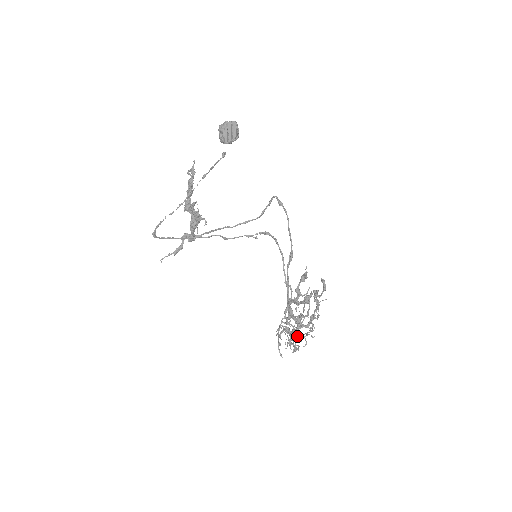
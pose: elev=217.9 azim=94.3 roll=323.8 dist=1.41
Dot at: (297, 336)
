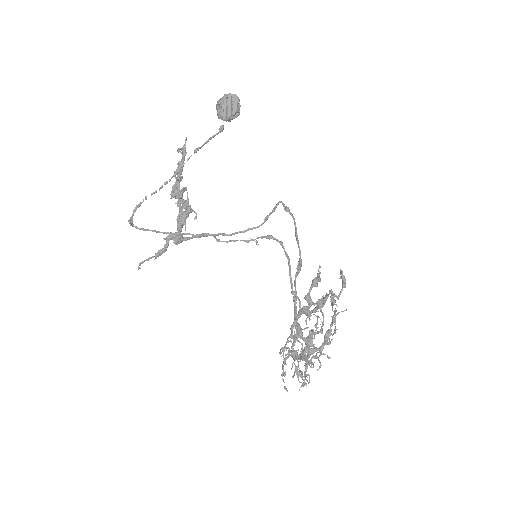
Dot at: (308, 351)
